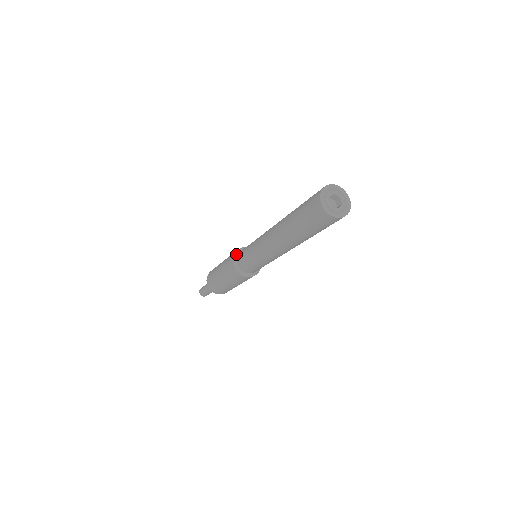
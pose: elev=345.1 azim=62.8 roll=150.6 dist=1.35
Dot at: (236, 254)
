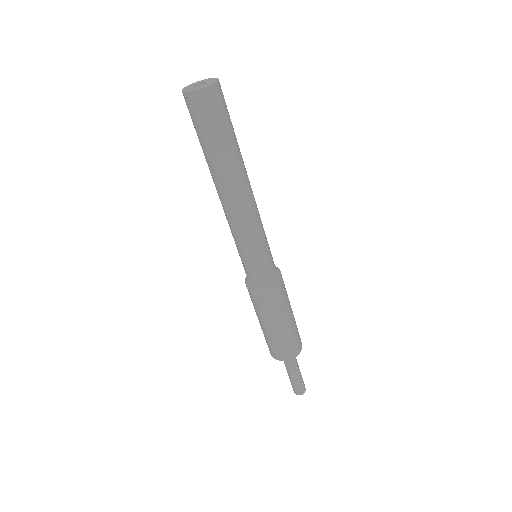
Dot at: occluded
